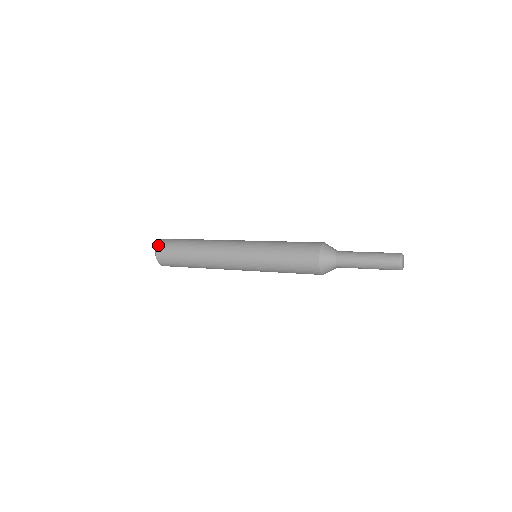
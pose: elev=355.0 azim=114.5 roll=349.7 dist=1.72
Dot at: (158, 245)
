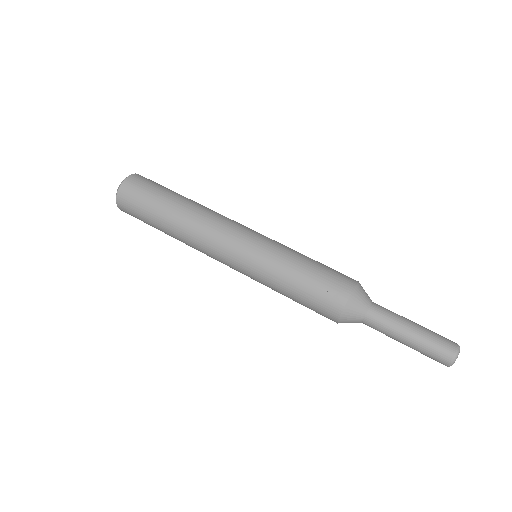
Dot at: occluded
